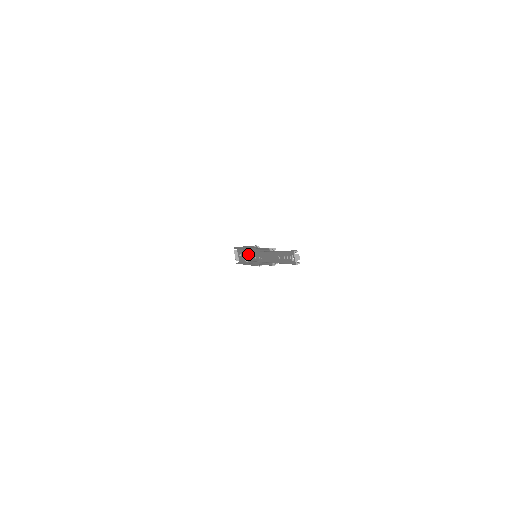
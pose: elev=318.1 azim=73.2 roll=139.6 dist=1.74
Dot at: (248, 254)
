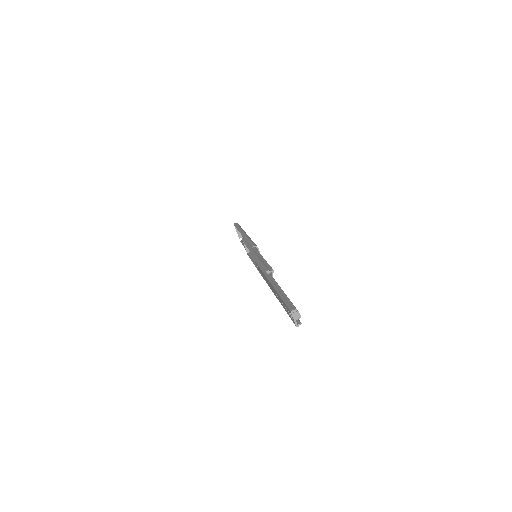
Dot at: occluded
